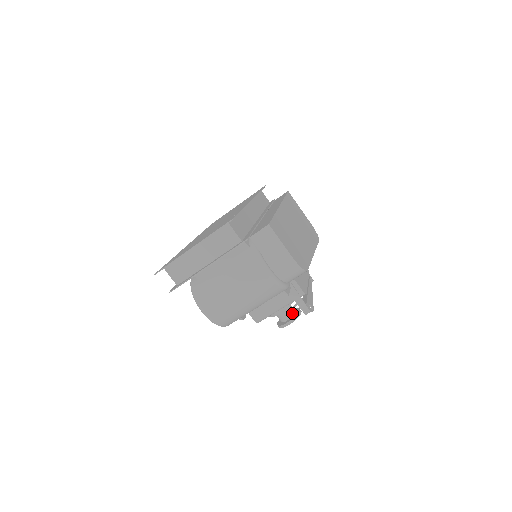
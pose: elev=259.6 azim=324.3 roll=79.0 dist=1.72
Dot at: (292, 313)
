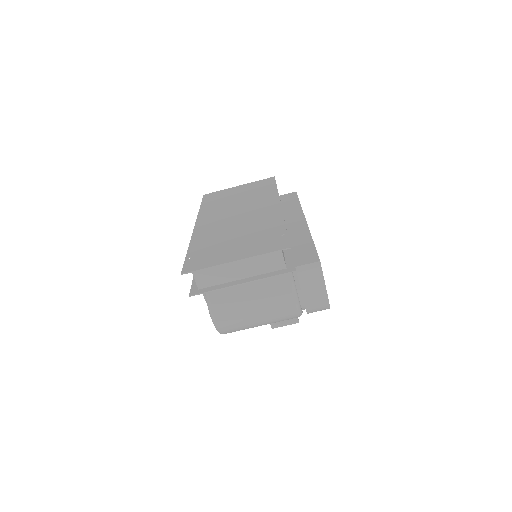
Dot at: occluded
